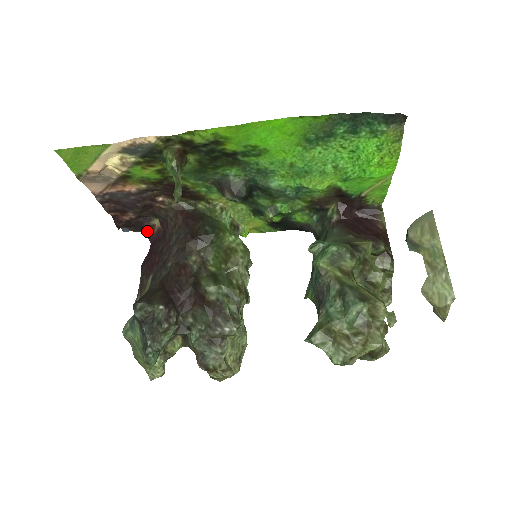
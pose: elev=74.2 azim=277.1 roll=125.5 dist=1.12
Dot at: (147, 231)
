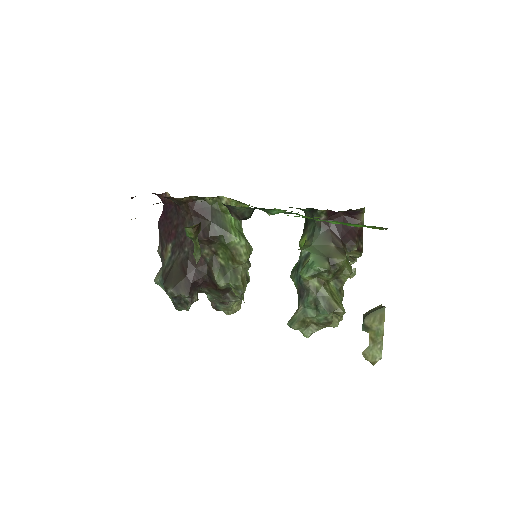
Dot at: (159, 195)
